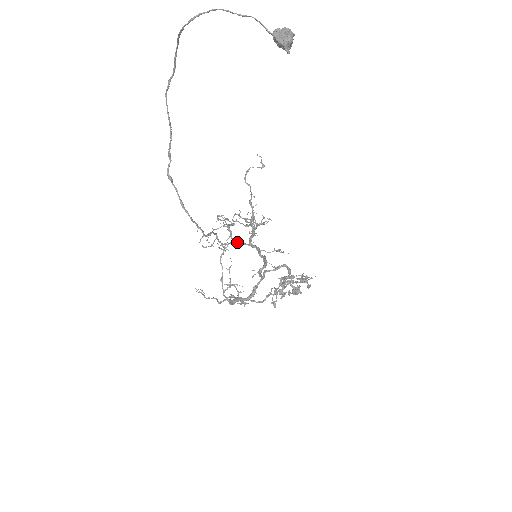
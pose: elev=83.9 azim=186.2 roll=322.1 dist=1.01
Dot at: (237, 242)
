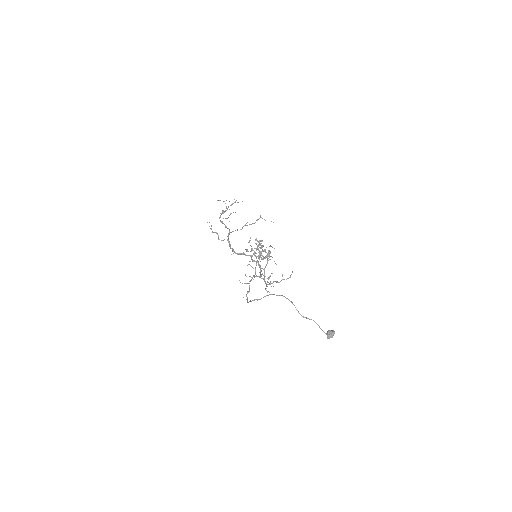
Dot at: occluded
